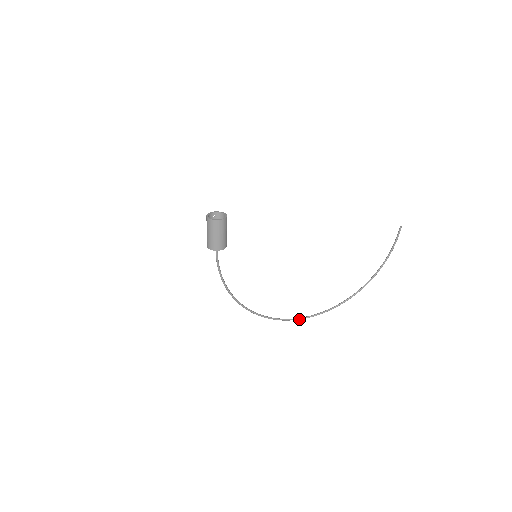
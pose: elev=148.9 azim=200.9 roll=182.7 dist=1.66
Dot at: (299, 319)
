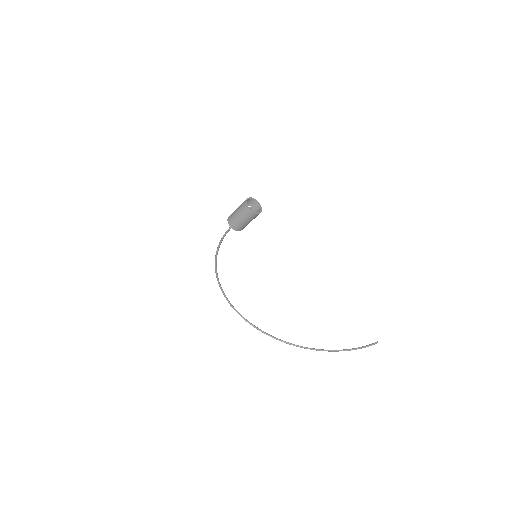
Dot at: (247, 321)
